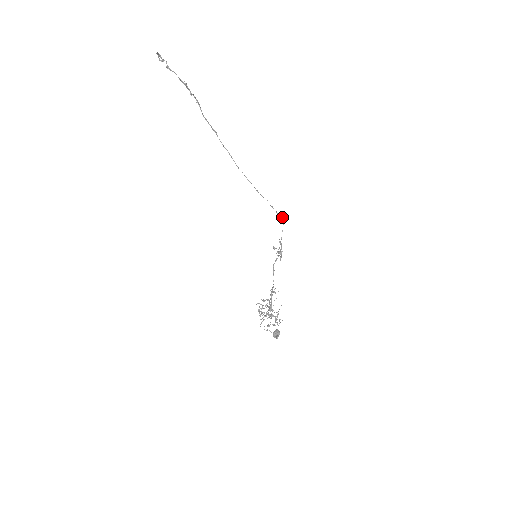
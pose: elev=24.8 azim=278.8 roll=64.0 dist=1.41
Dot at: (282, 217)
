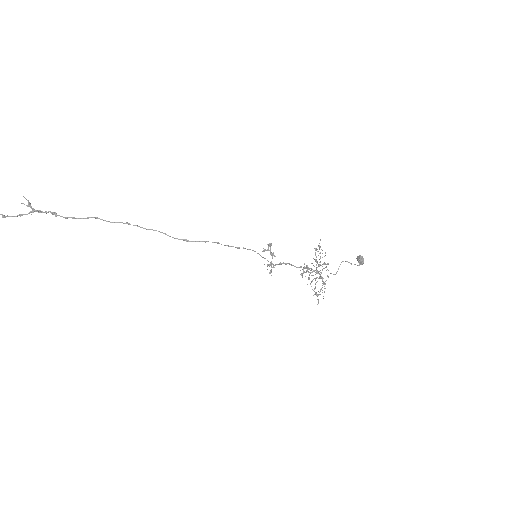
Dot at: (236, 247)
